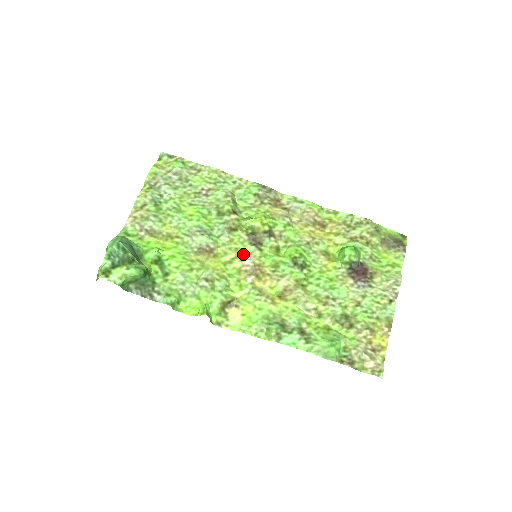
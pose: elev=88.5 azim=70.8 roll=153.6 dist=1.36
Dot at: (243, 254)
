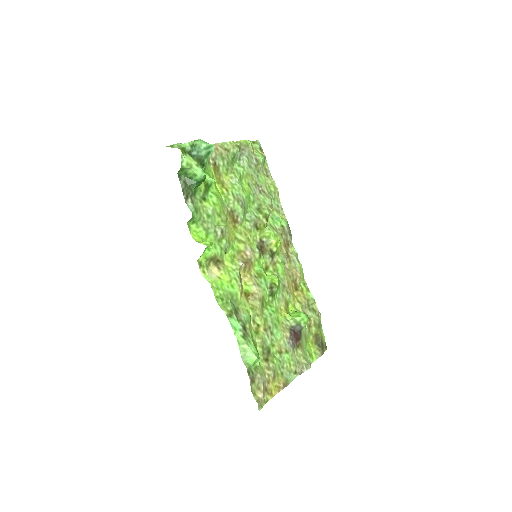
Dot at: (250, 246)
